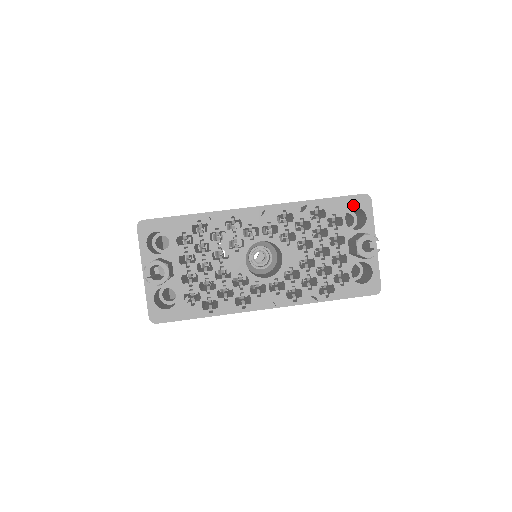
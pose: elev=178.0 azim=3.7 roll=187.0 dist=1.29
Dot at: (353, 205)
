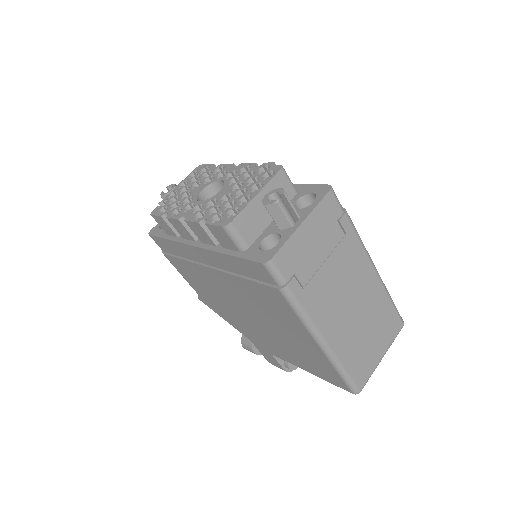
Dot at: (313, 191)
